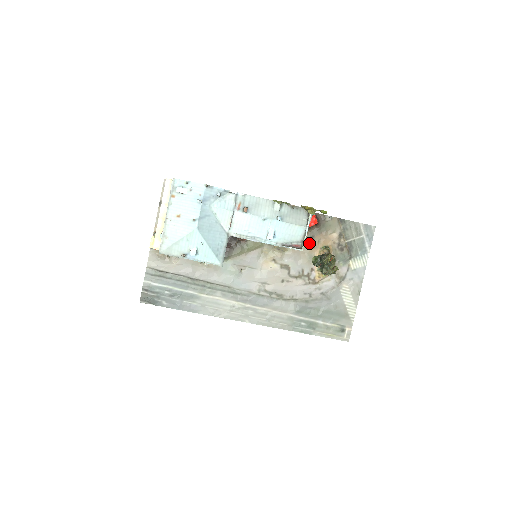
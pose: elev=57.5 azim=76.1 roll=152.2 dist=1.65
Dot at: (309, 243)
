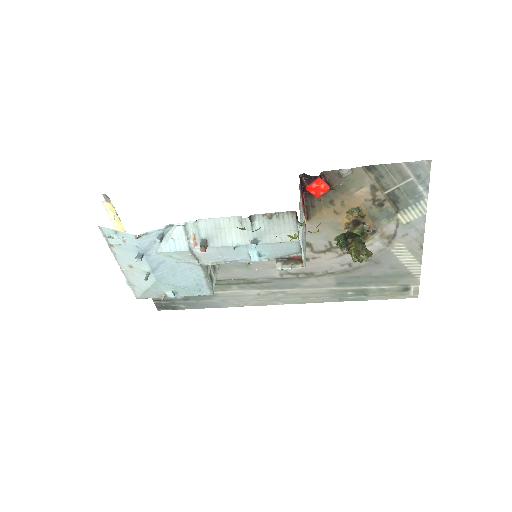
Dot at: (328, 210)
